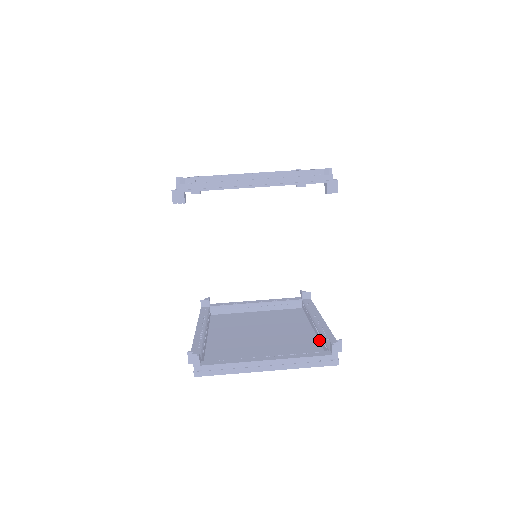
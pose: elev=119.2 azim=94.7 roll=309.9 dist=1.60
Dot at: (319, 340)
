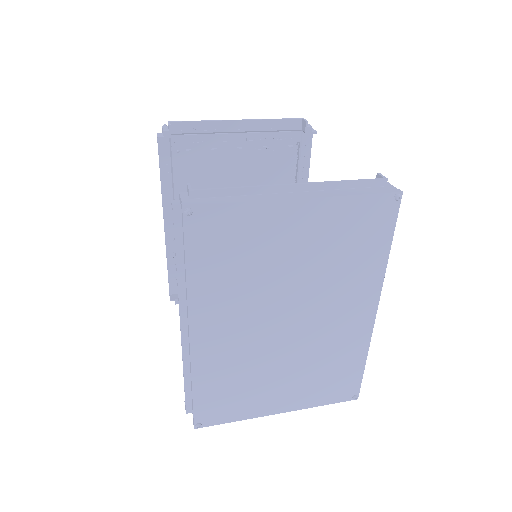
Dot at: (374, 272)
